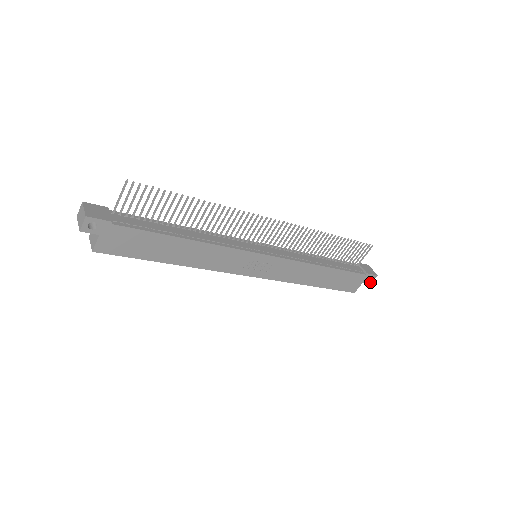
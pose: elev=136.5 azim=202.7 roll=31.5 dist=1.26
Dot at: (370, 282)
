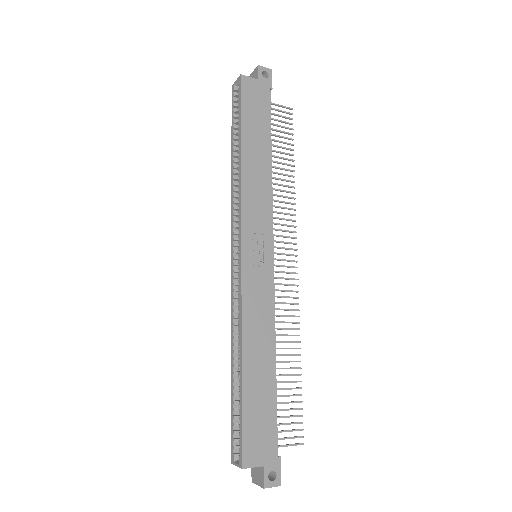
Dot at: (267, 484)
